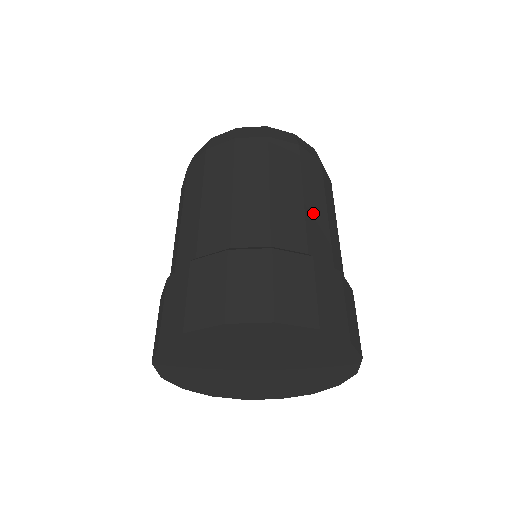
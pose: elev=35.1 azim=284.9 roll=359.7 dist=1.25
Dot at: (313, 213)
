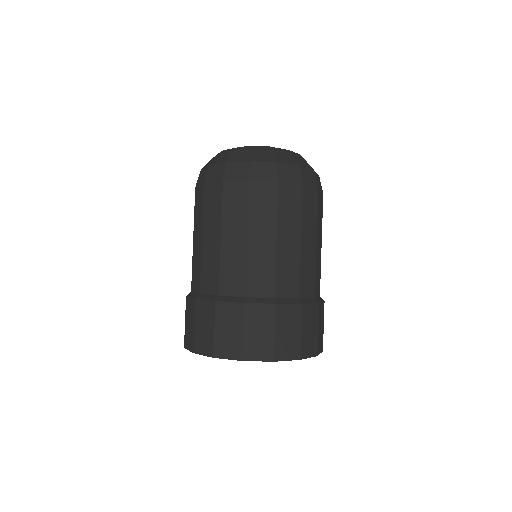
Dot at: (306, 255)
